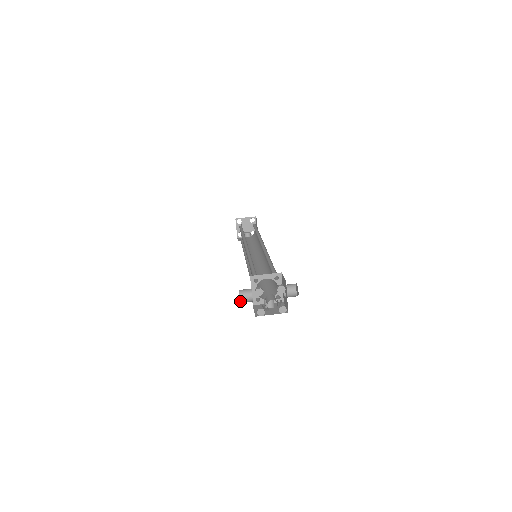
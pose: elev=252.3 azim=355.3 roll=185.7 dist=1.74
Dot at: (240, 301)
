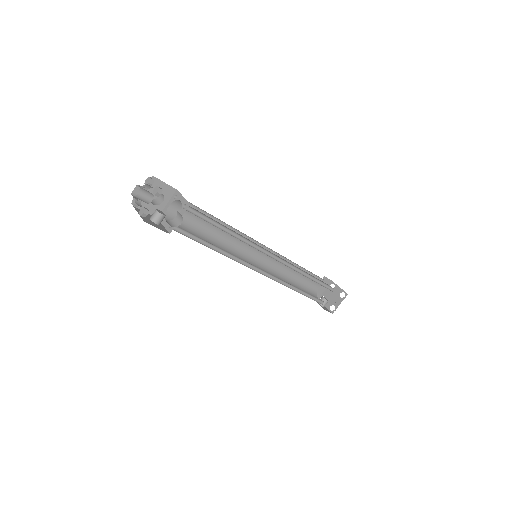
Dot at: occluded
